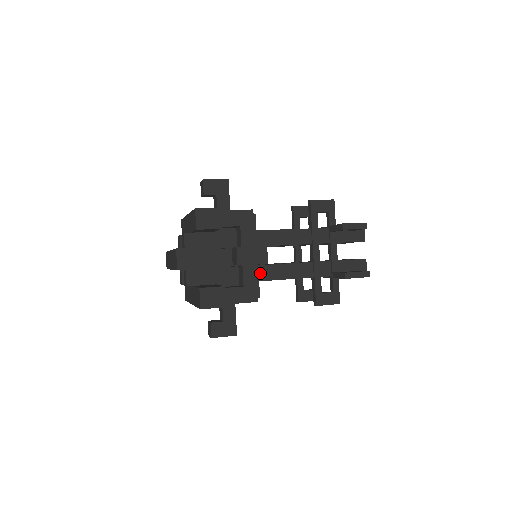
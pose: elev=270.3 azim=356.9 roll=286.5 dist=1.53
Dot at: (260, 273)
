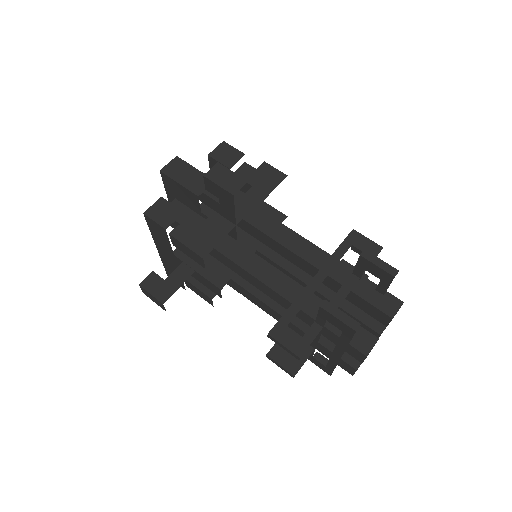
Dot at: (238, 253)
